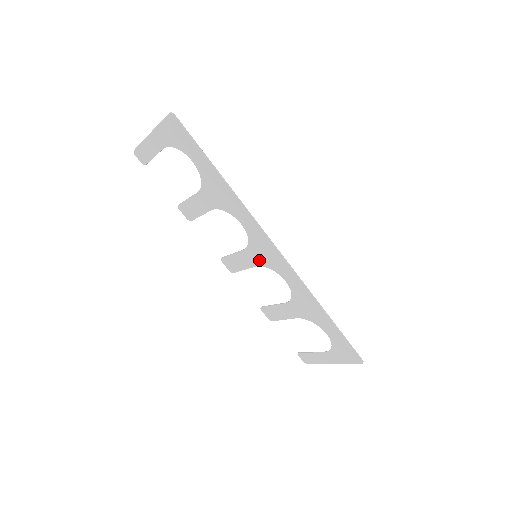
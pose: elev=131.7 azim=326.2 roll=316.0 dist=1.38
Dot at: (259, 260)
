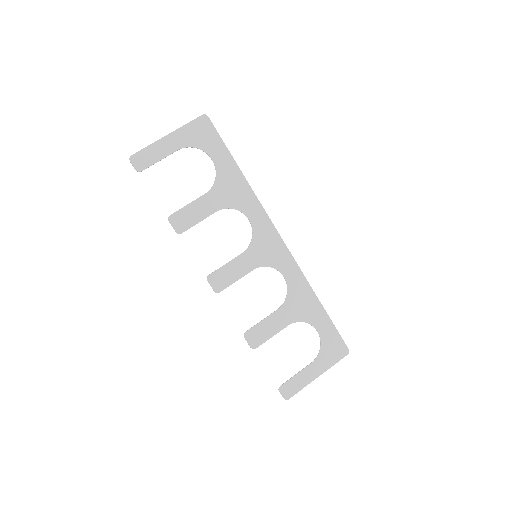
Dot at: (259, 260)
